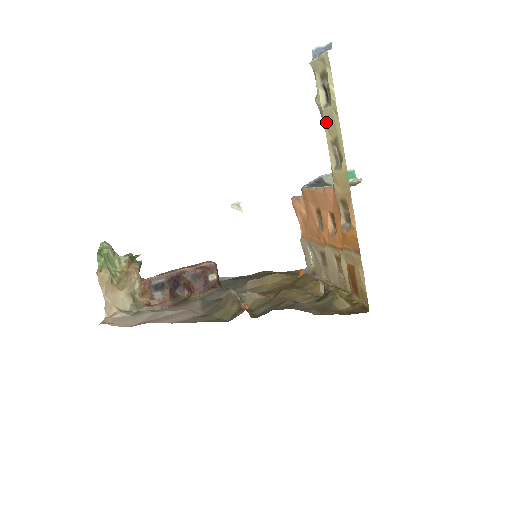
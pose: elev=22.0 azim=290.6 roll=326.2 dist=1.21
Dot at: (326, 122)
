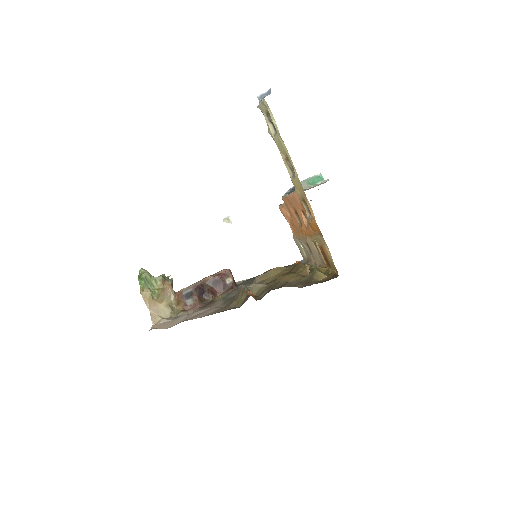
Dot at: (278, 146)
